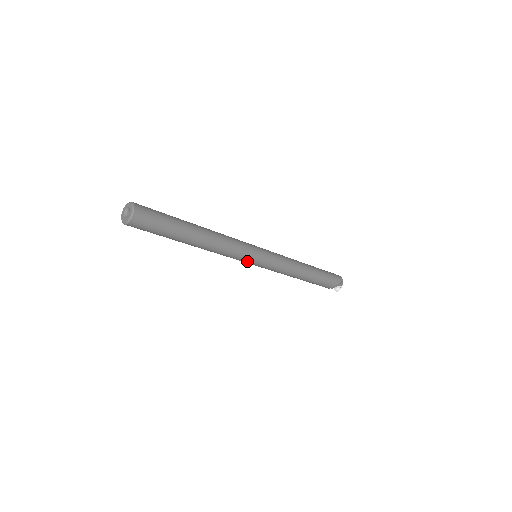
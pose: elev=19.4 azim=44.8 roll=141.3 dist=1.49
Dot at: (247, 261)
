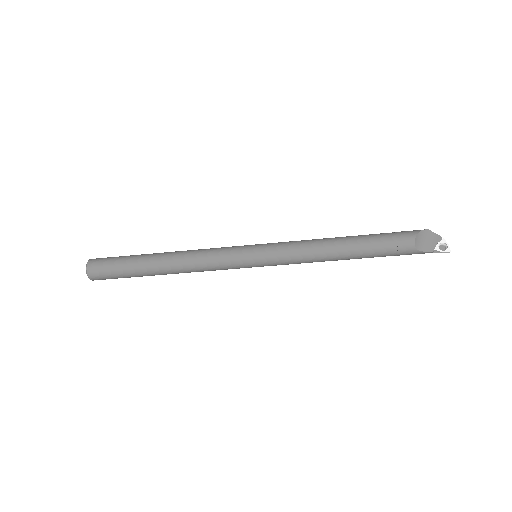
Dot at: (238, 258)
